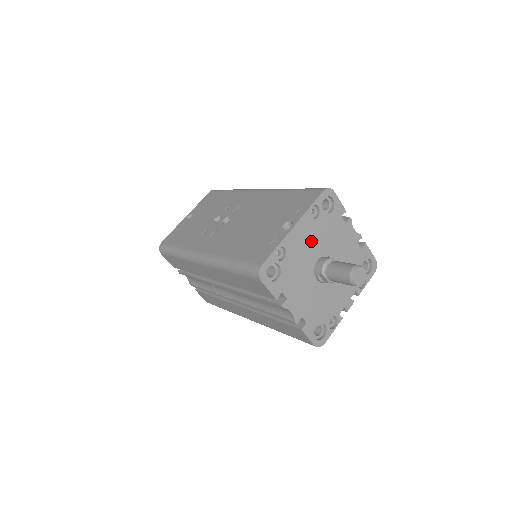
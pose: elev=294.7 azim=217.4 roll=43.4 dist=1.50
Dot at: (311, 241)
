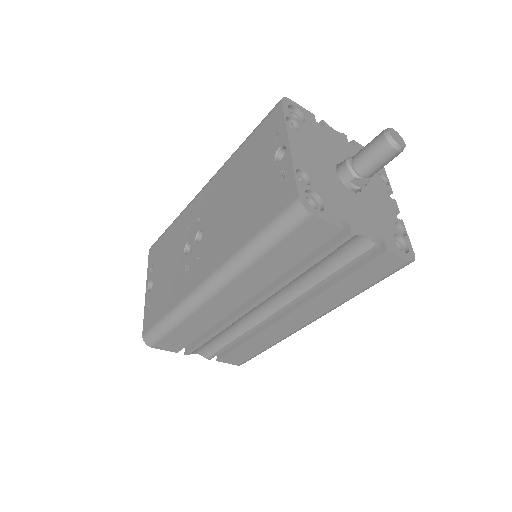
Dot at: (315, 154)
